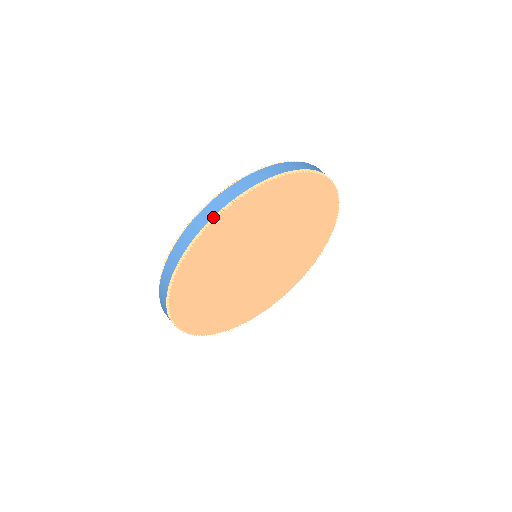
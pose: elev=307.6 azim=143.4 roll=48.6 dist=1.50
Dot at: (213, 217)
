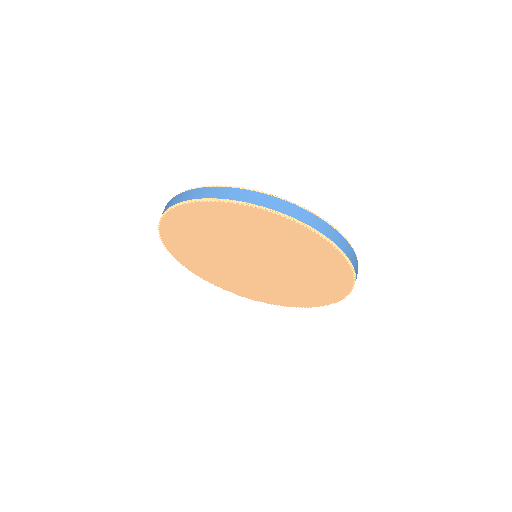
Dot at: (260, 205)
